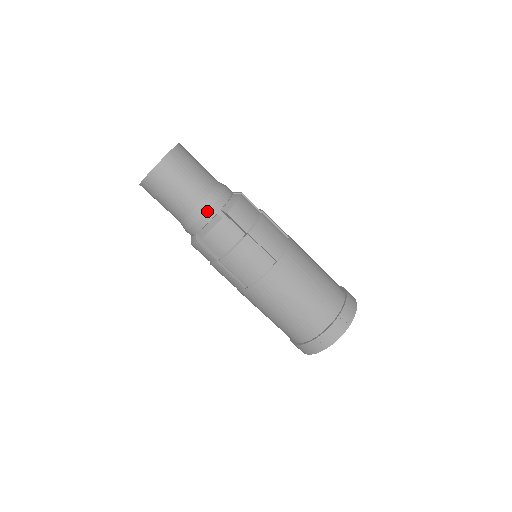
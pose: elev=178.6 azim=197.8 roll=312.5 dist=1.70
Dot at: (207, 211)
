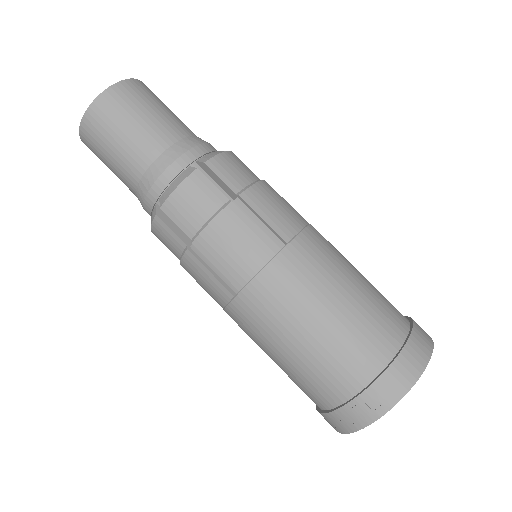
Dot at: (145, 199)
